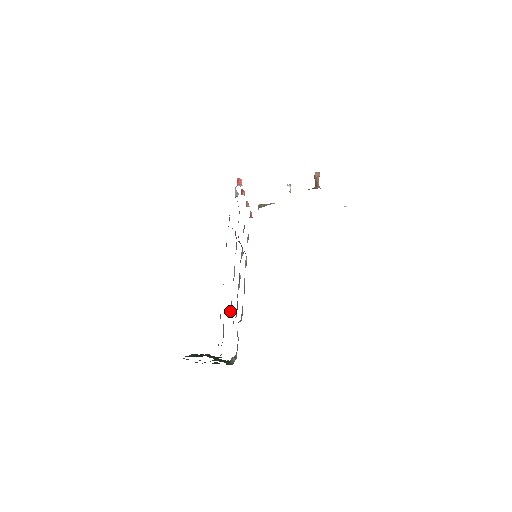
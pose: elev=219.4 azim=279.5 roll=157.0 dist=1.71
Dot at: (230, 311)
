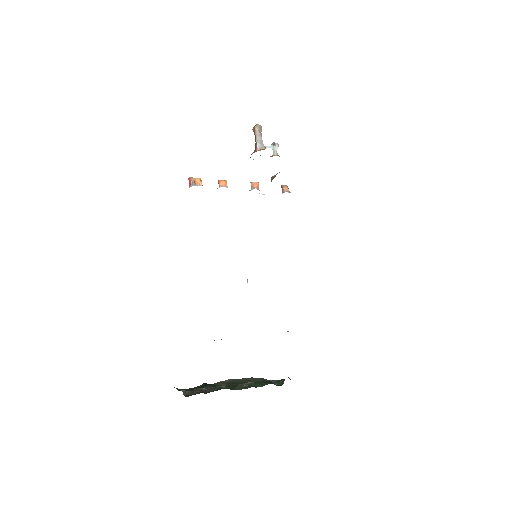
Dot at: occluded
